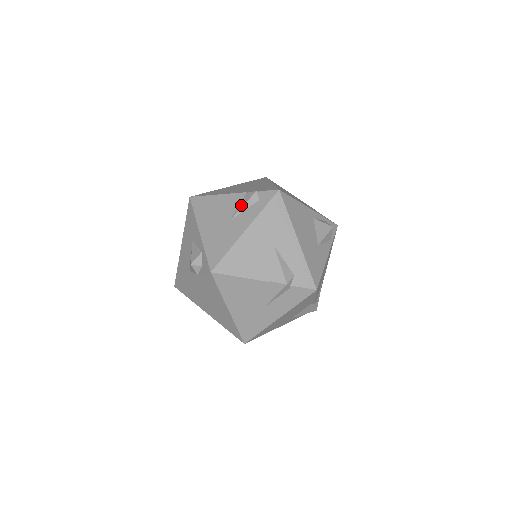
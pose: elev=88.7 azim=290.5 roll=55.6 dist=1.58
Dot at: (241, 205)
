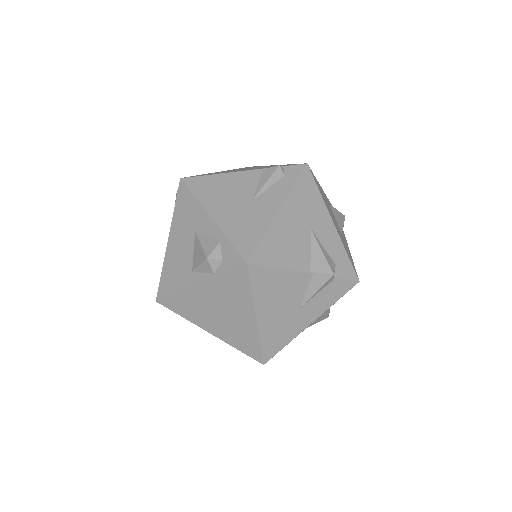
Dot at: (262, 182)
